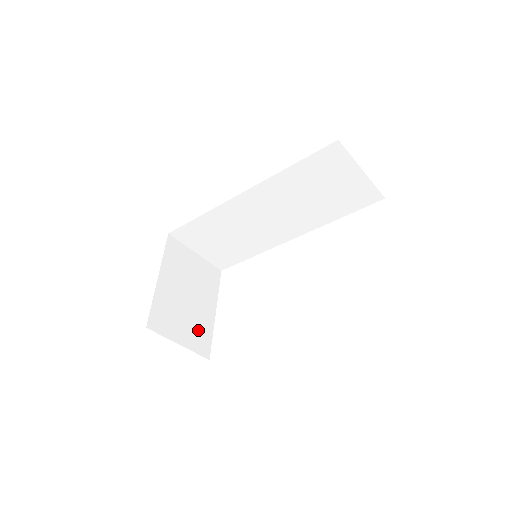
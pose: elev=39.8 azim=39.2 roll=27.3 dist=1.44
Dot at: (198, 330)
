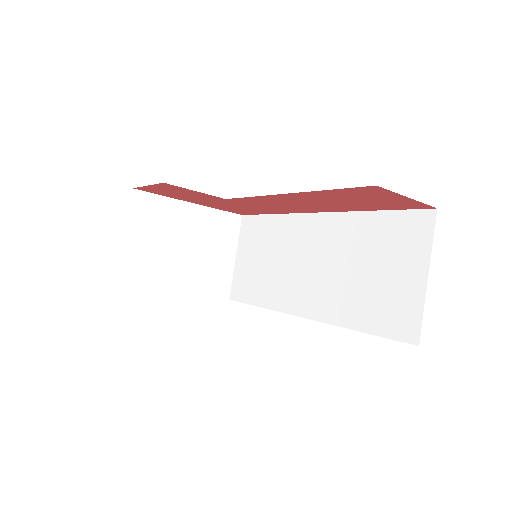
Dot at: (149, 266)
